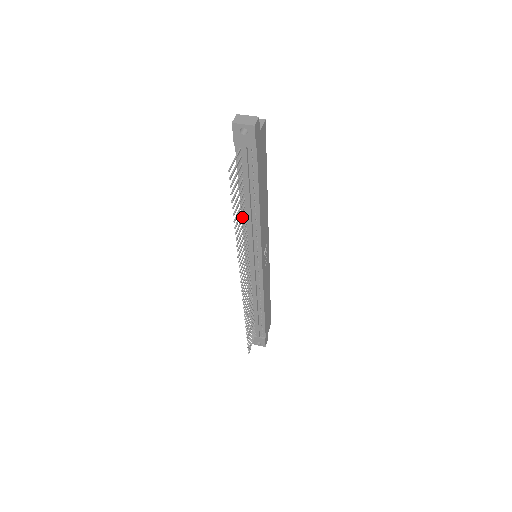
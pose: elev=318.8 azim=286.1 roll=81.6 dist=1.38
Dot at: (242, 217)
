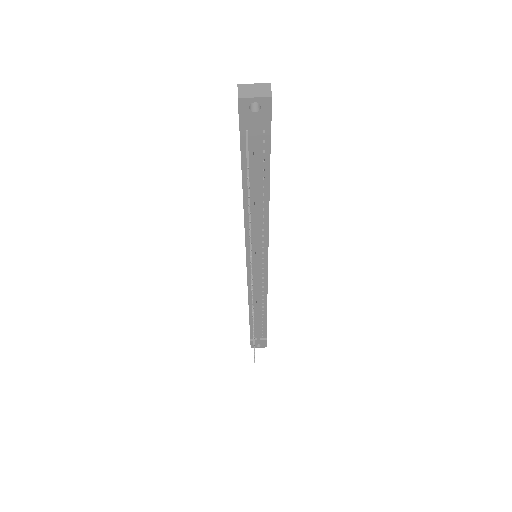
Dot at: occluded
